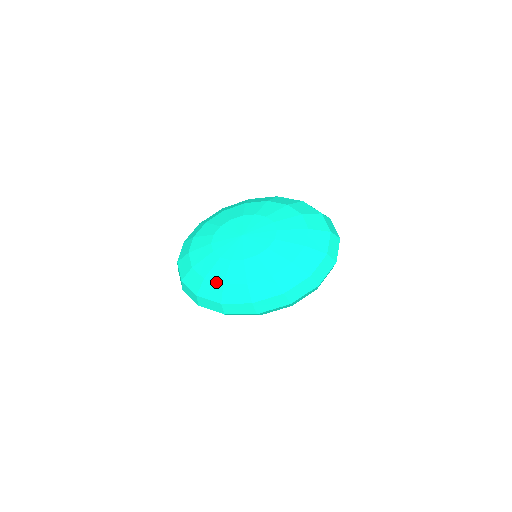
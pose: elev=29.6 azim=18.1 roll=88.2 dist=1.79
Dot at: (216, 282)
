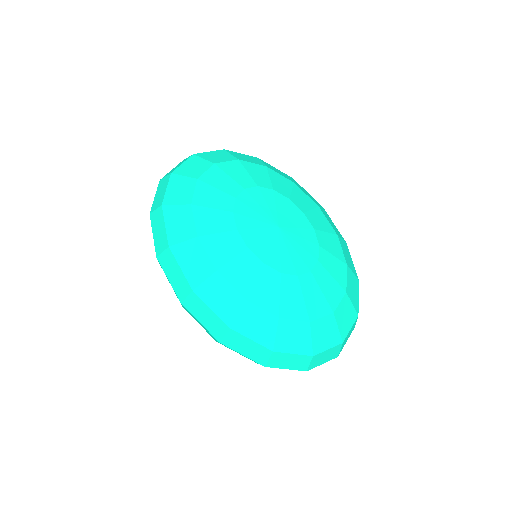
Dot at: (196, 224)
